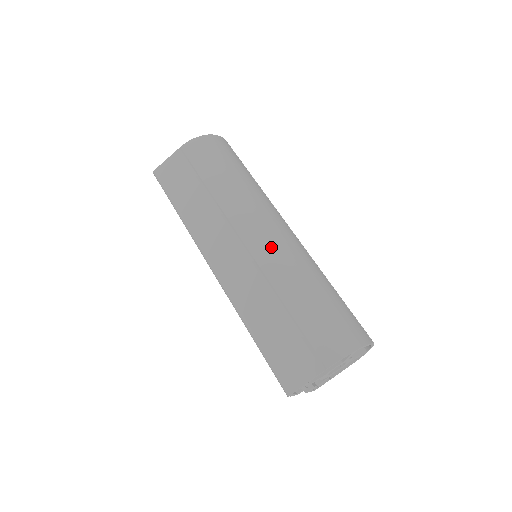
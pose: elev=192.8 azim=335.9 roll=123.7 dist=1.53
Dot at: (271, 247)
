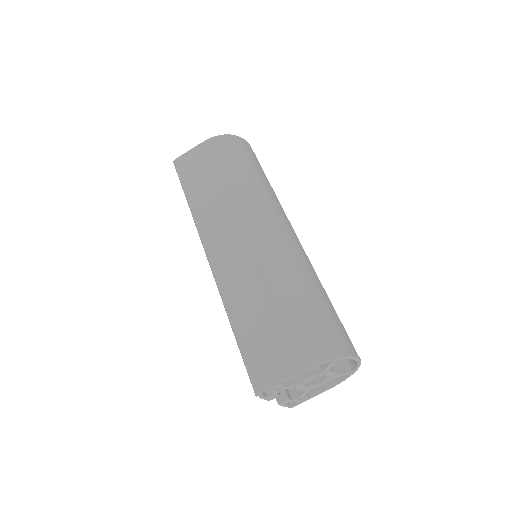
Dot at: (271, 242)
